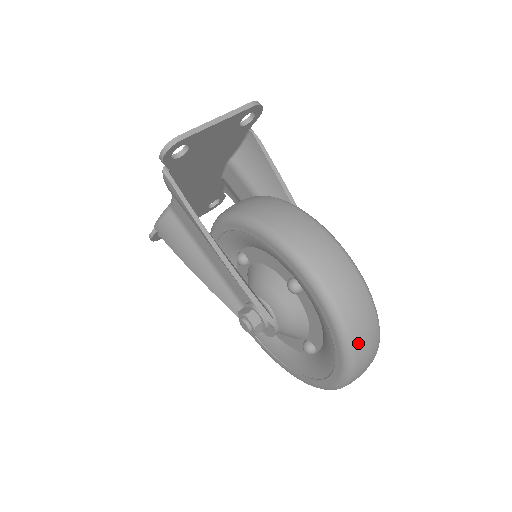
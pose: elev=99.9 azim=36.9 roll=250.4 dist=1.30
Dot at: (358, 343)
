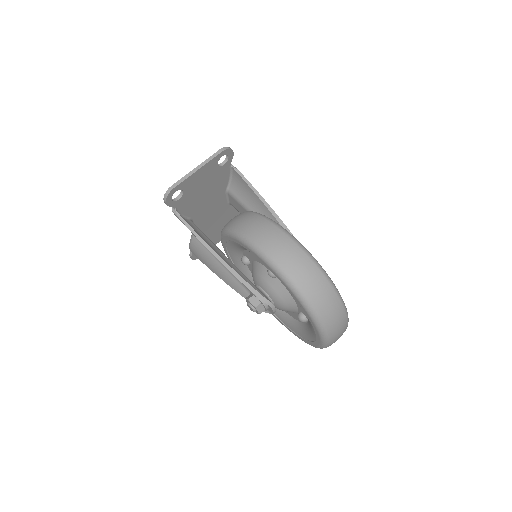
Dot at: (317, 305)
